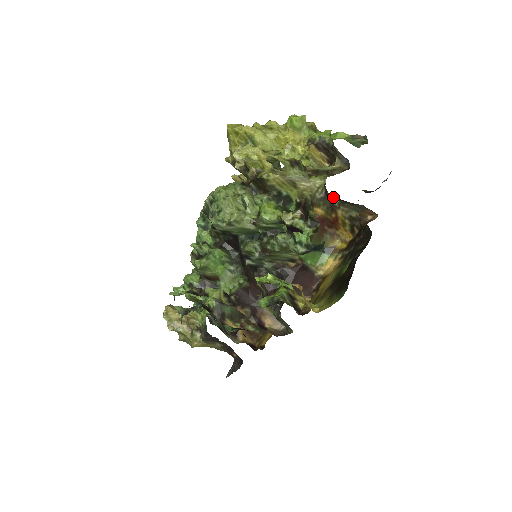
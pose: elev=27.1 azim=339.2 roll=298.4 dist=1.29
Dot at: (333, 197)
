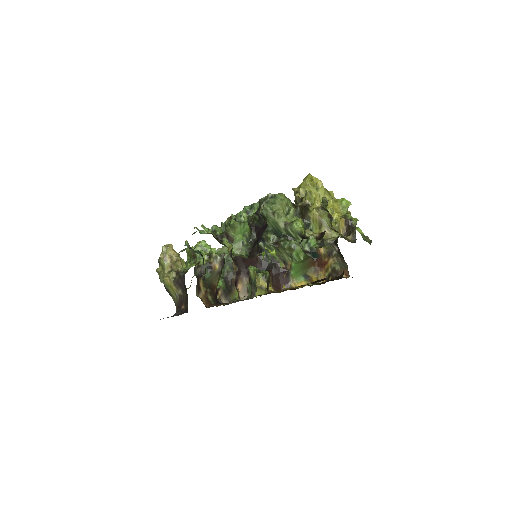
Dot at: (336, 247)
